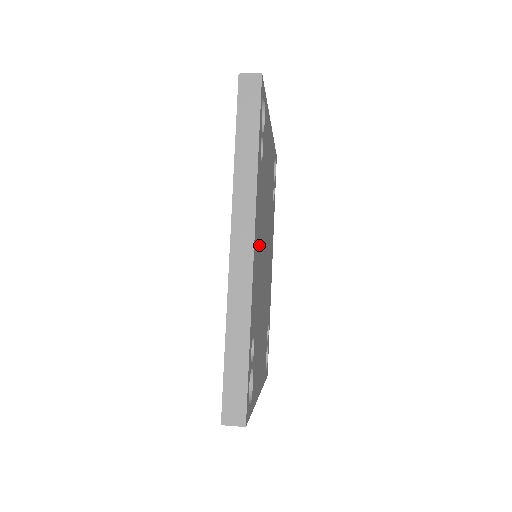
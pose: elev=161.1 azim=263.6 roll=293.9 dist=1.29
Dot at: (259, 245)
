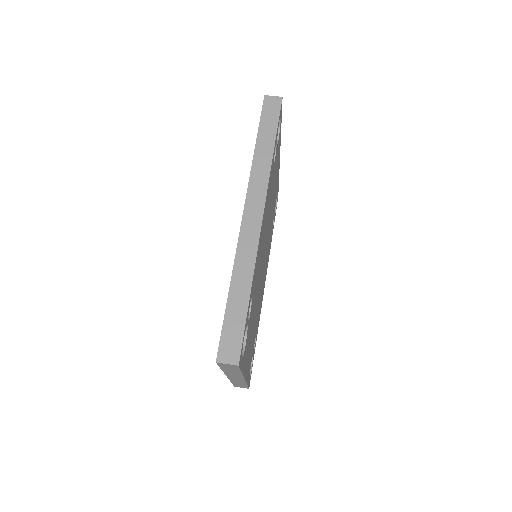
Dot at: (264, 230)
